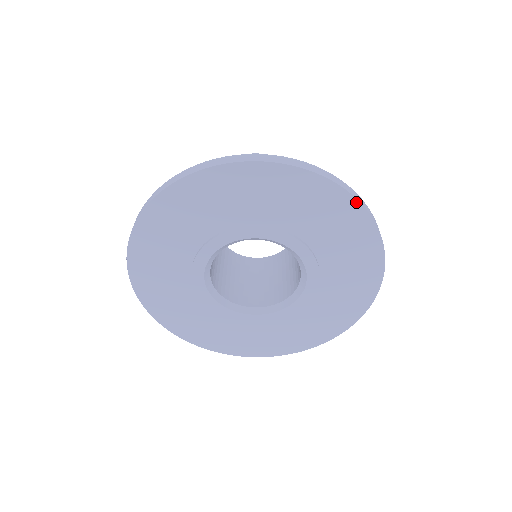
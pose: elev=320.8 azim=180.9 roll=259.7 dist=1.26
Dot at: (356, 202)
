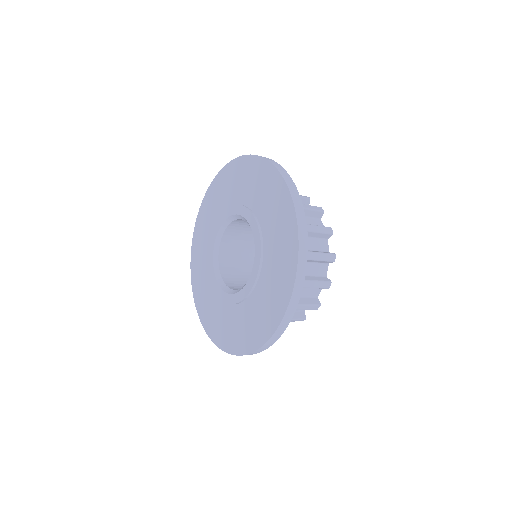
Dot at: (293, 209)
